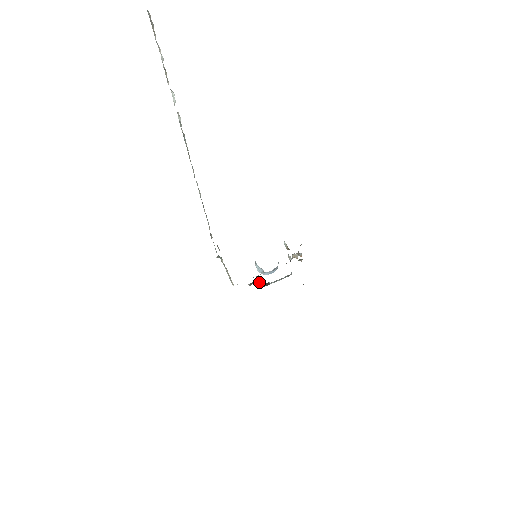
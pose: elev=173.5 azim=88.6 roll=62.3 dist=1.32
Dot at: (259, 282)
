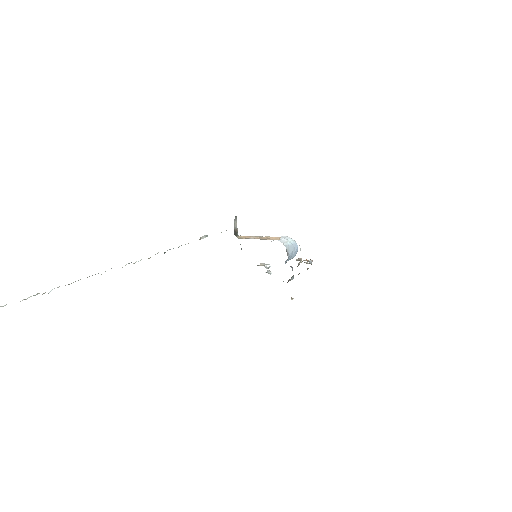
Dot at: (266, 268)
